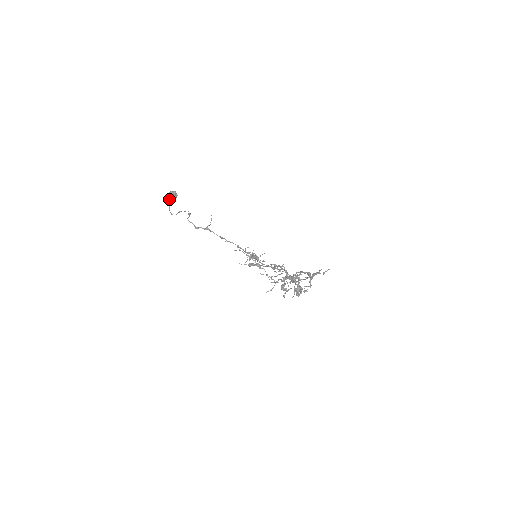
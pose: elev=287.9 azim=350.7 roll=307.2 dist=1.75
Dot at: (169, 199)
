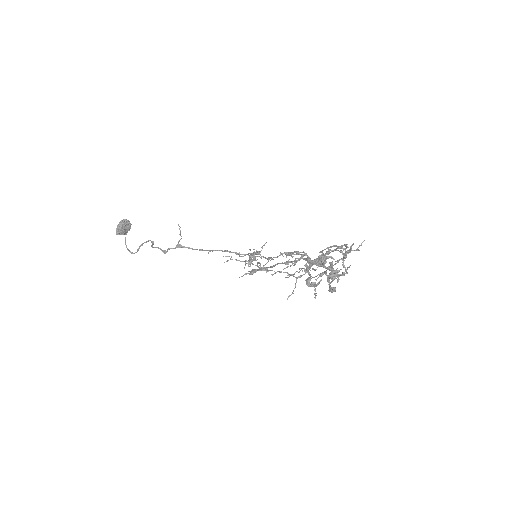
Dot at: (121, 232)
